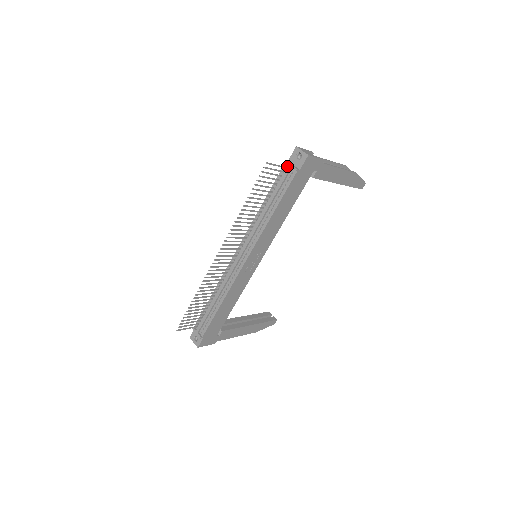
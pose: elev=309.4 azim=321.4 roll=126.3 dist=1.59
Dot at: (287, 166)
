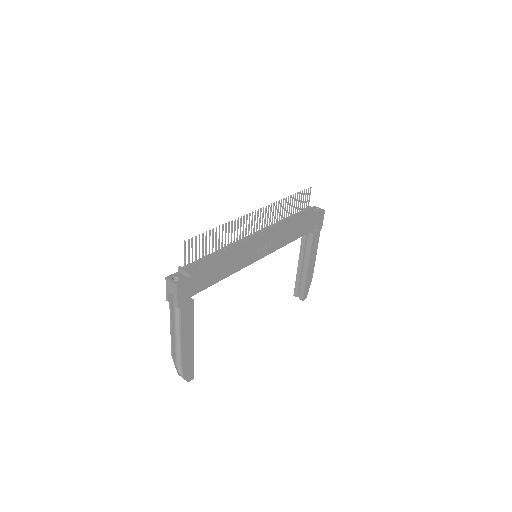
Dot at: occluded
